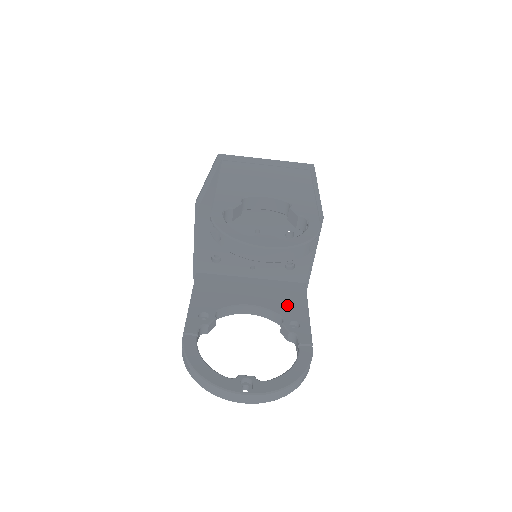
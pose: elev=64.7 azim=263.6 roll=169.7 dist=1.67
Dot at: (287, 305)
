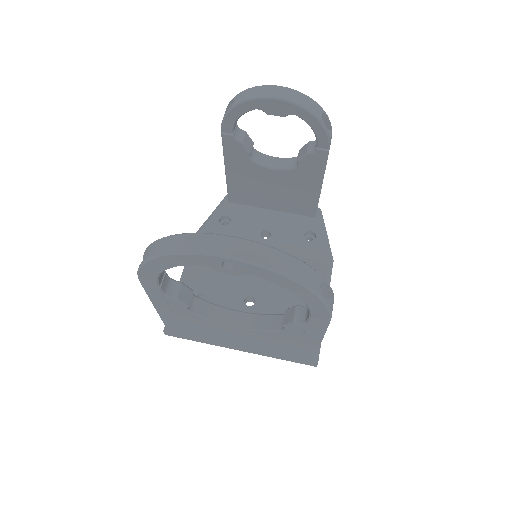
Dot at: occluded
